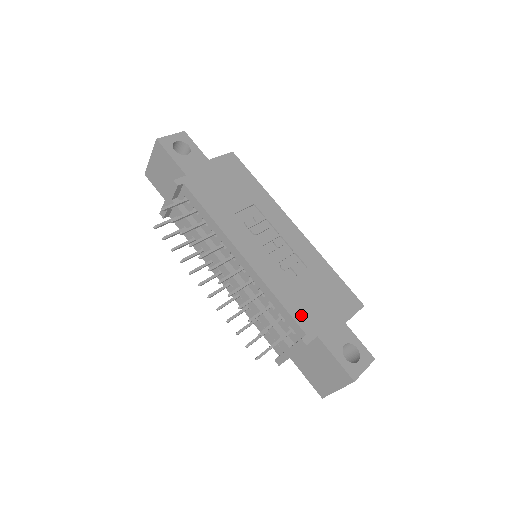
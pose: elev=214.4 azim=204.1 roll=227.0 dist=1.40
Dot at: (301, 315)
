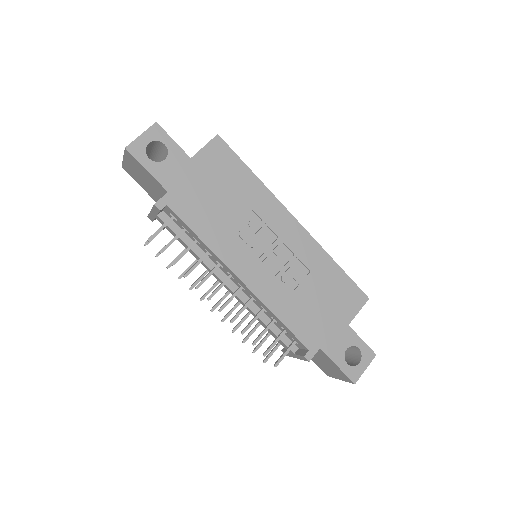
Dot at: (304, 330)
